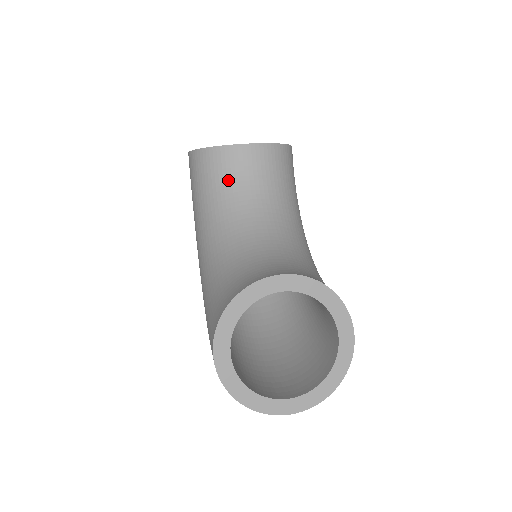
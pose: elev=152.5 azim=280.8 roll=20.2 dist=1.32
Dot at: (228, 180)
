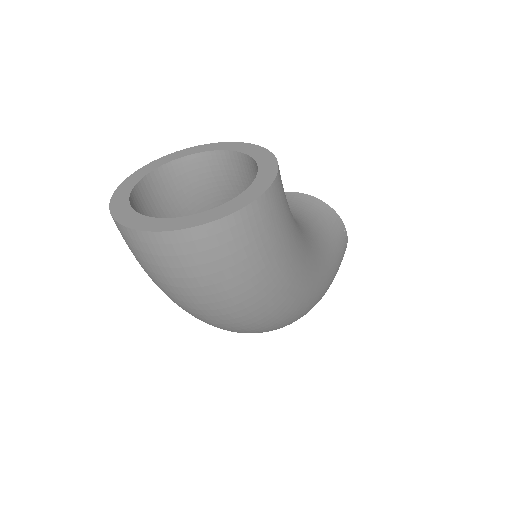
Dot at: occluded
